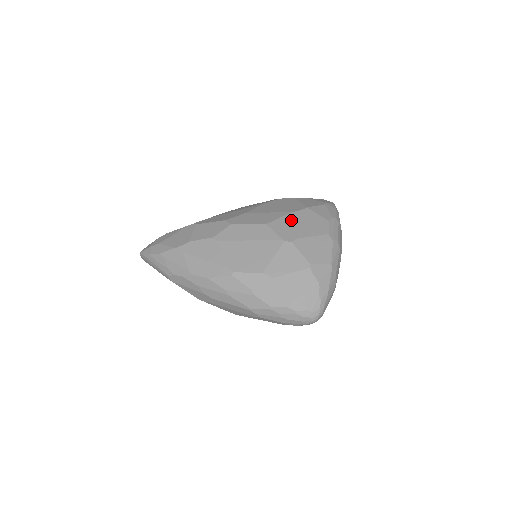
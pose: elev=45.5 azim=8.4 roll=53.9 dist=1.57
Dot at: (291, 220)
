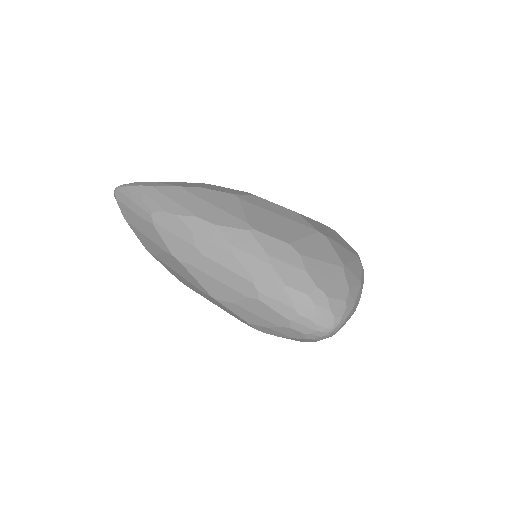
Dot at: (322, 226)
